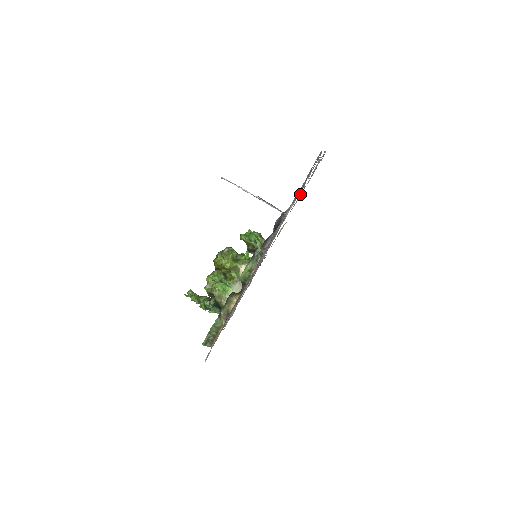
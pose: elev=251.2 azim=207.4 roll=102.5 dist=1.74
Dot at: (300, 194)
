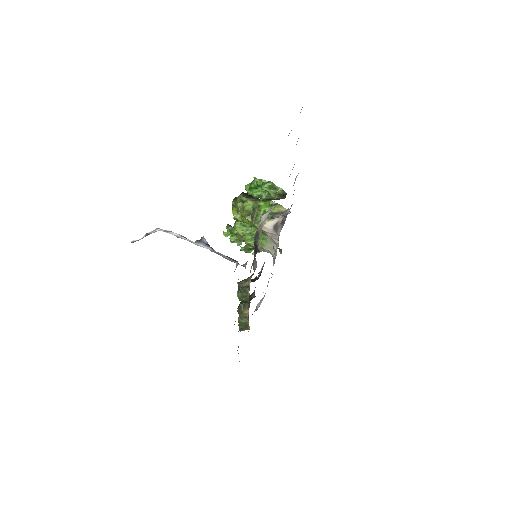
Dot at: occluded
